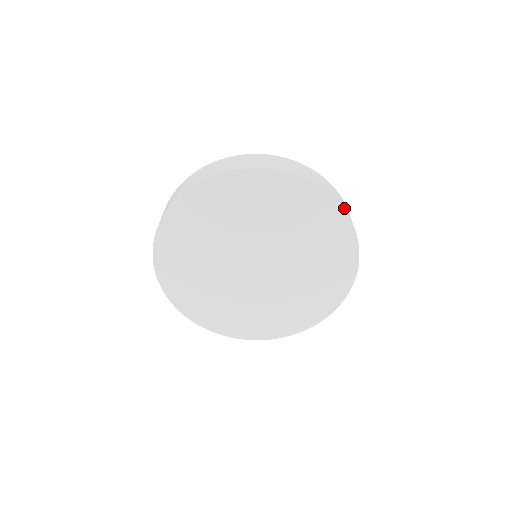
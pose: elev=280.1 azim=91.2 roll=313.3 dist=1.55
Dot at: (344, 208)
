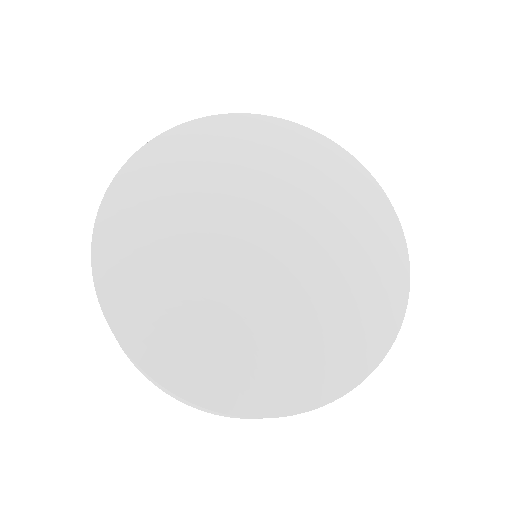
Dot at: occluded
